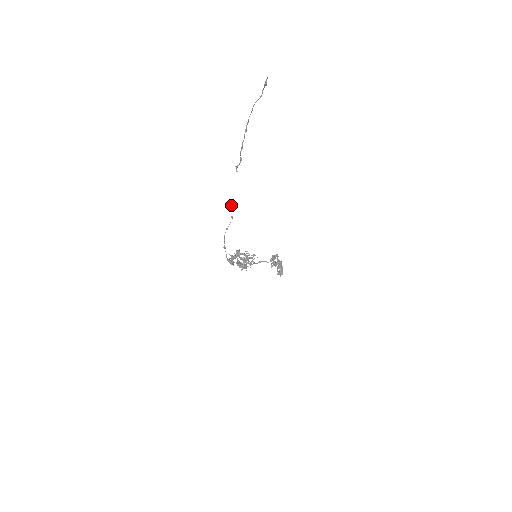
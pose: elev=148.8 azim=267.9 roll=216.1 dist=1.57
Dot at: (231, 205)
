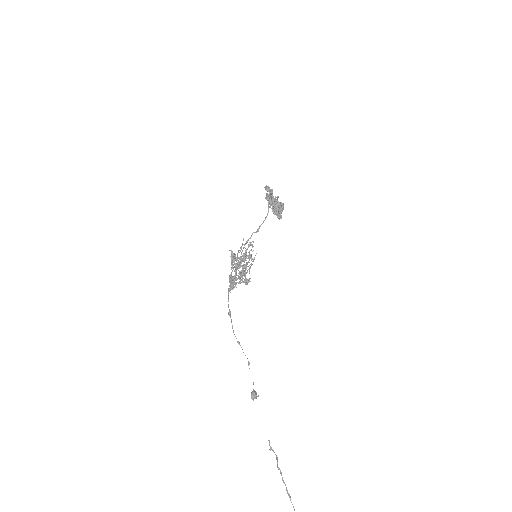
Dot at: (254, 395)
